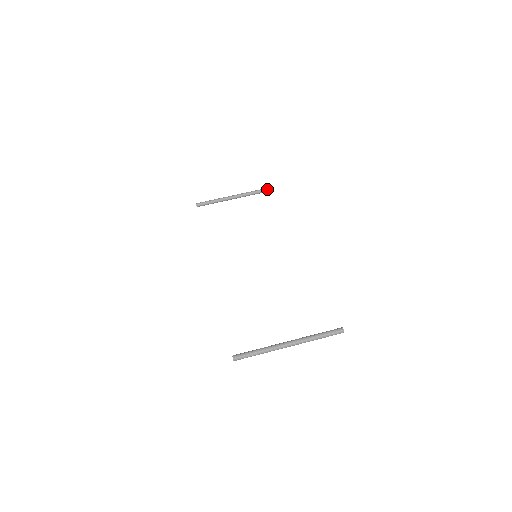
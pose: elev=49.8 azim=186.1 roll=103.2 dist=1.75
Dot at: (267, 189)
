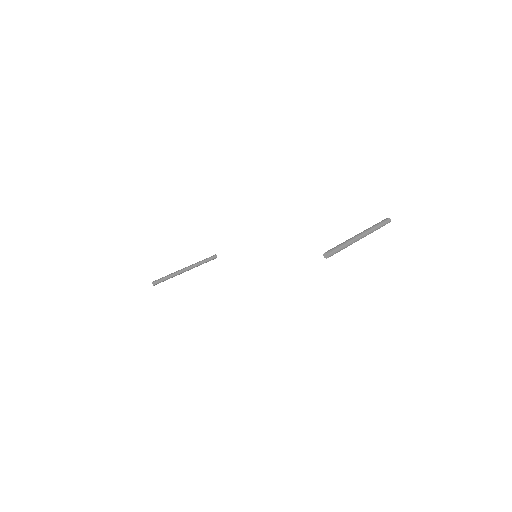
Dot at: (213, 256)
